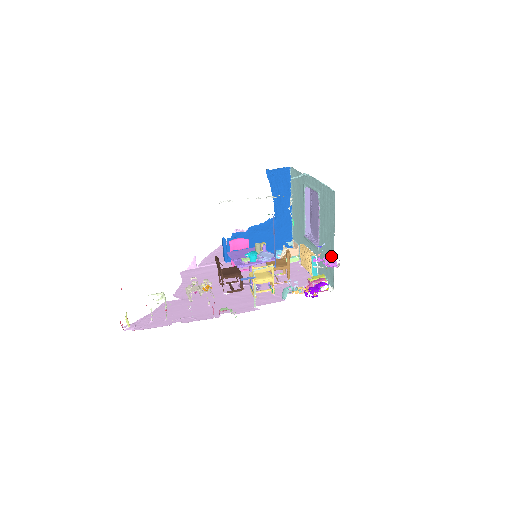
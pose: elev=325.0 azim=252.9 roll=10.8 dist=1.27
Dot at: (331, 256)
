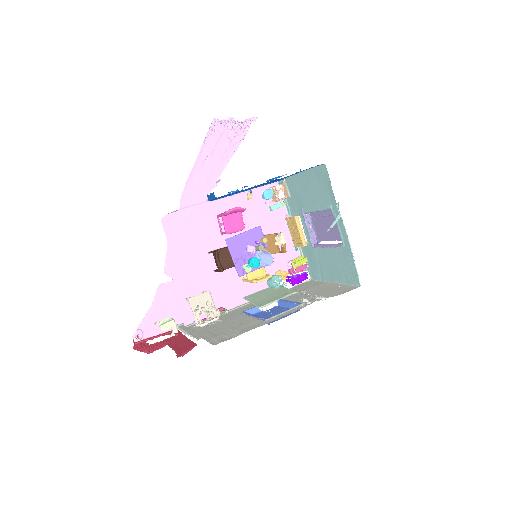
Dot at: (323, 275)
